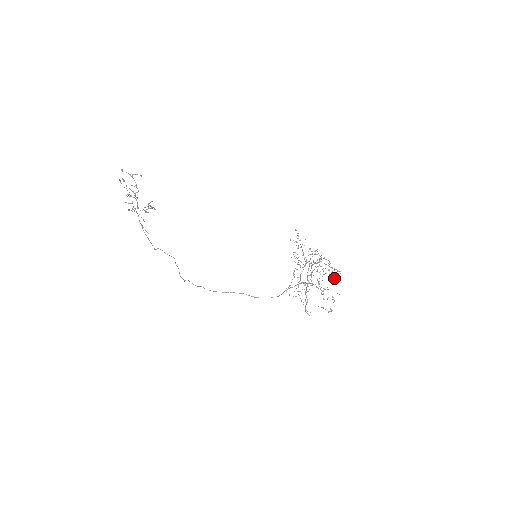
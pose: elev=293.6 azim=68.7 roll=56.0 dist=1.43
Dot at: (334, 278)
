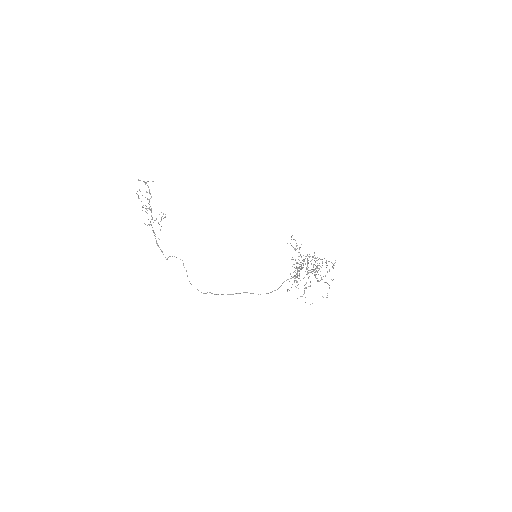
Dot at: occluded
